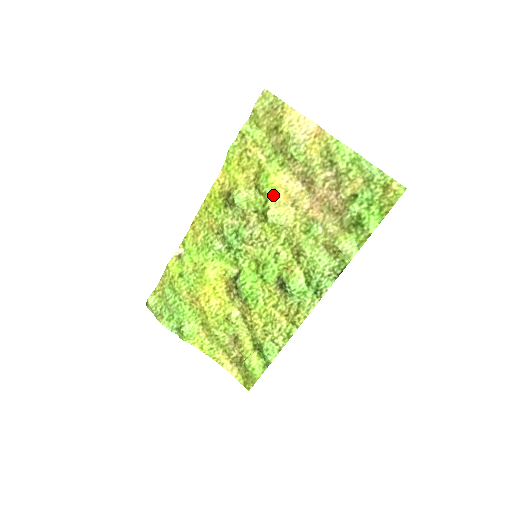
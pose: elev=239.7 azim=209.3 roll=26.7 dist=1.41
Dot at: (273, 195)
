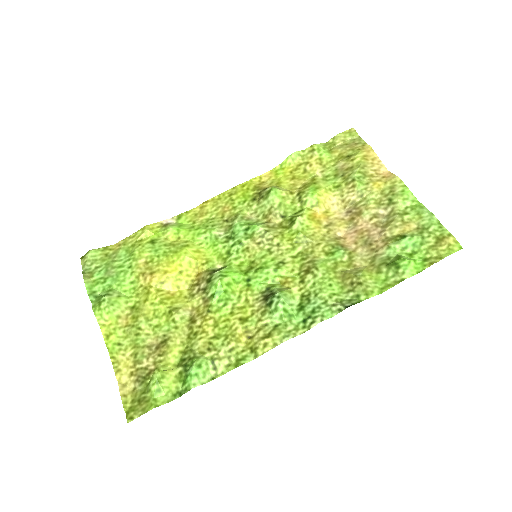
Dot at: (312, 208)
